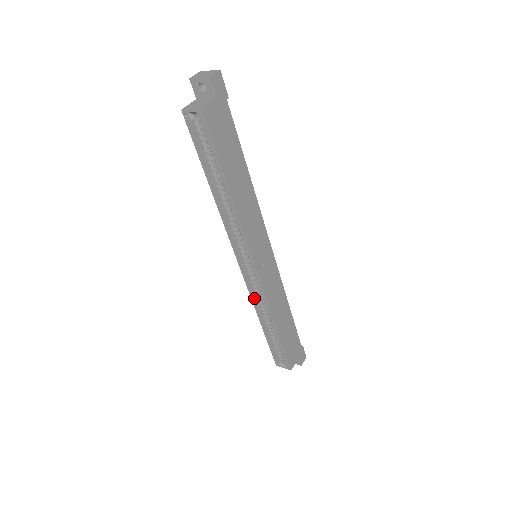
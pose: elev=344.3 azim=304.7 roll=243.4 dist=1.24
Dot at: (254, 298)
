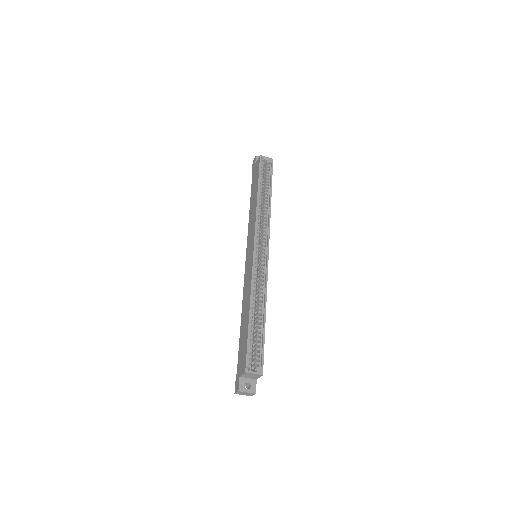
Dot at: (252, 282)
